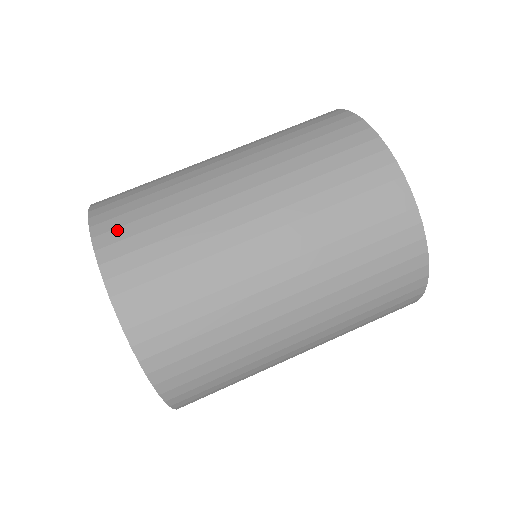
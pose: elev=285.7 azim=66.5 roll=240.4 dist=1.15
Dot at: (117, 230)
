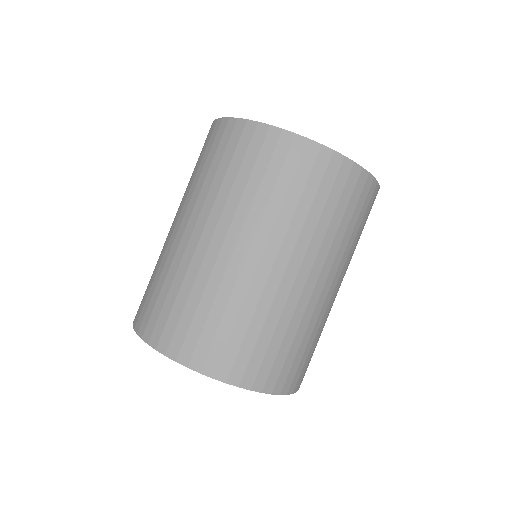
Dot at: (261, 371)
